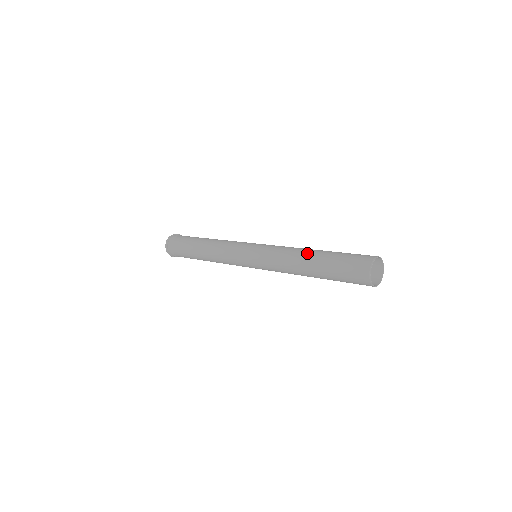
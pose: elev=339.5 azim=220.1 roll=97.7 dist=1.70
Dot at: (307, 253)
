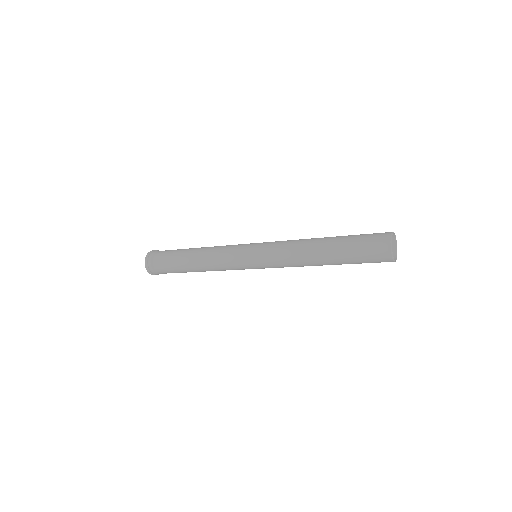
Dot at: occluded
